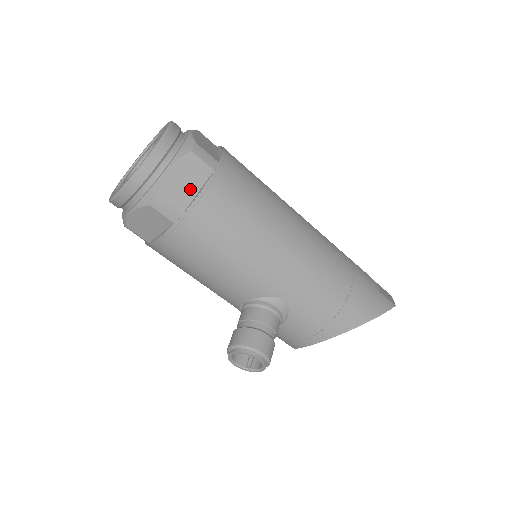
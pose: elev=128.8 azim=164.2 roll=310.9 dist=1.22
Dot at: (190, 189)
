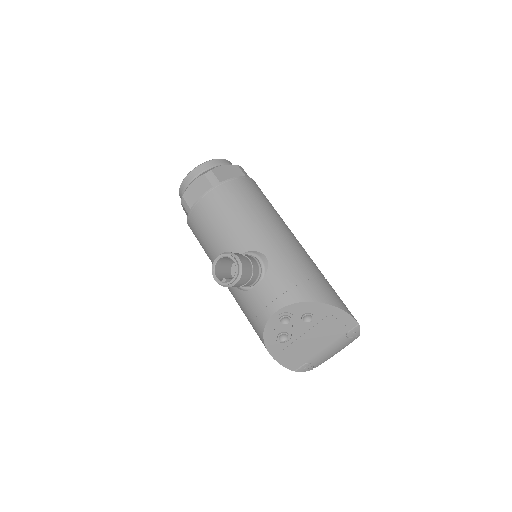
Dot at: (230, 177)
